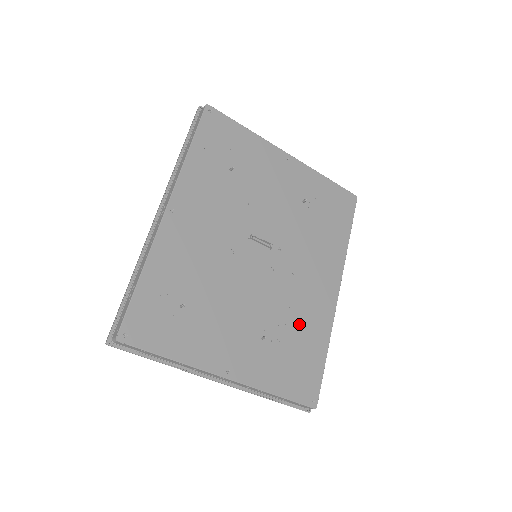
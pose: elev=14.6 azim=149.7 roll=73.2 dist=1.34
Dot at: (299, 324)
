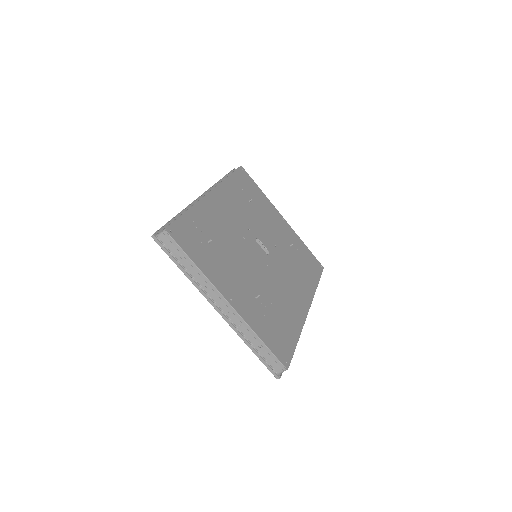
Dot at: (281, 308)
